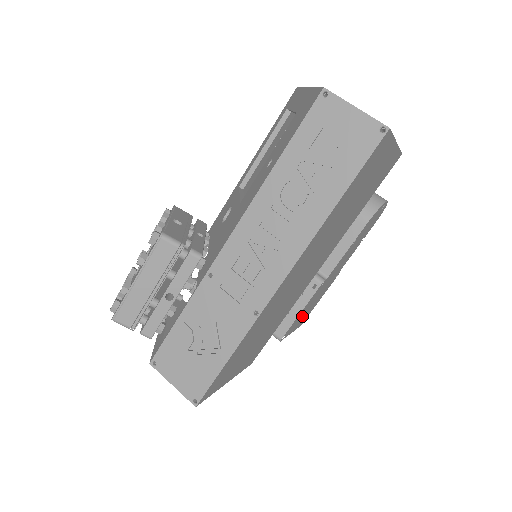
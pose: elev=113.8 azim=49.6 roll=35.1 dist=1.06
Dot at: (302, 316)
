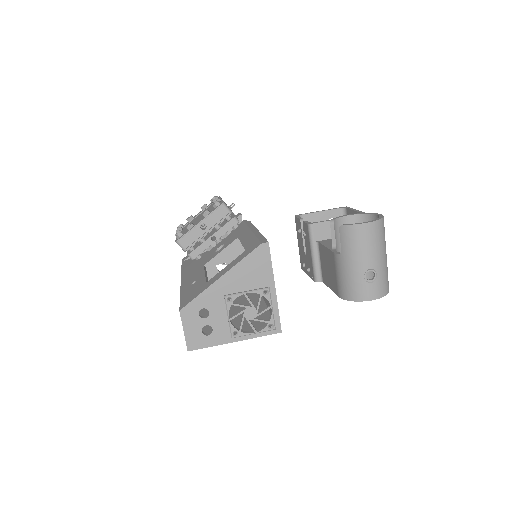
Dot at: occluded
